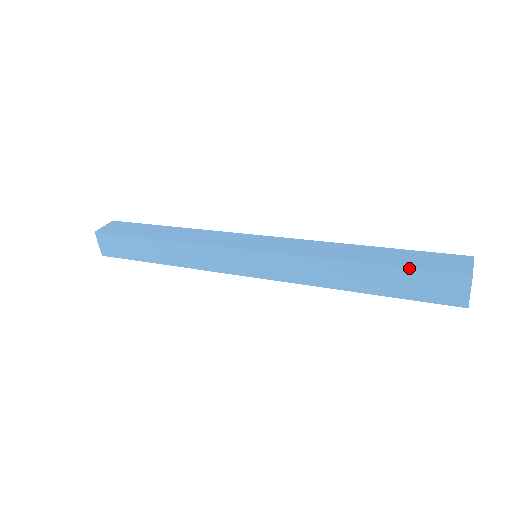
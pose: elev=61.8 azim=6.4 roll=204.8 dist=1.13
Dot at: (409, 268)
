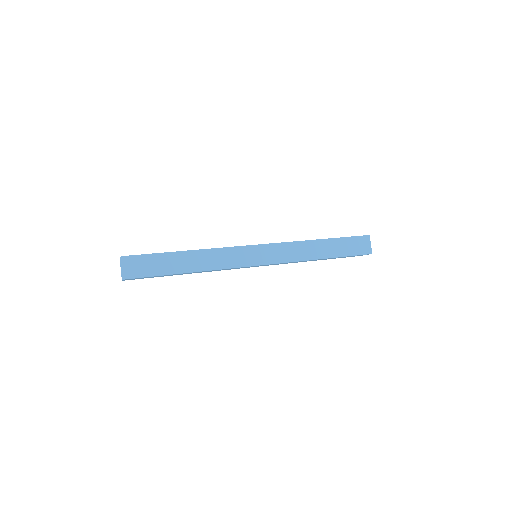
Dot at: (345, 237)
